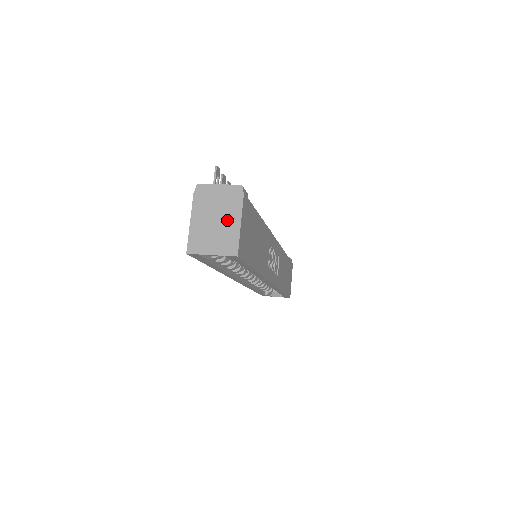
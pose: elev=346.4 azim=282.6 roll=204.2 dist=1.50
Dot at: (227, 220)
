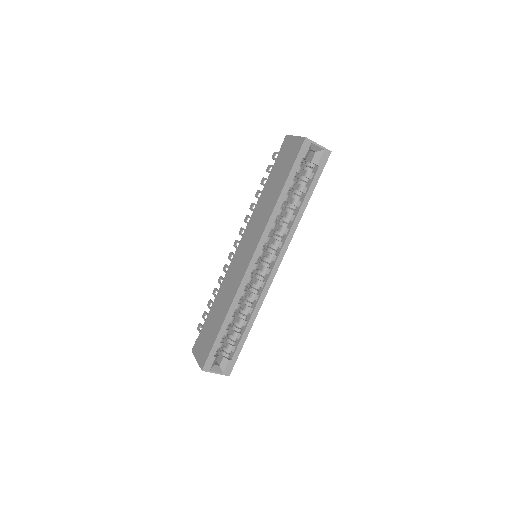
Dot at: occluded
